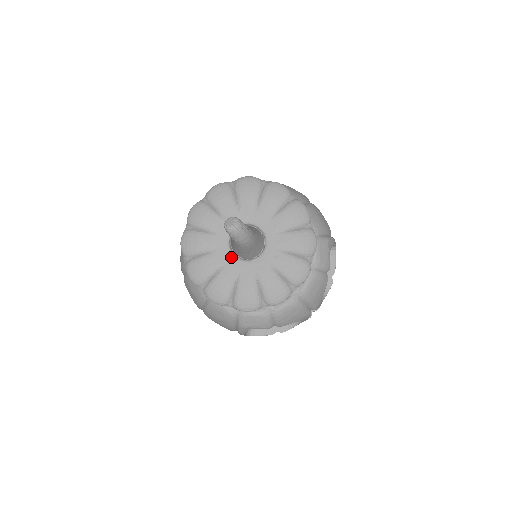
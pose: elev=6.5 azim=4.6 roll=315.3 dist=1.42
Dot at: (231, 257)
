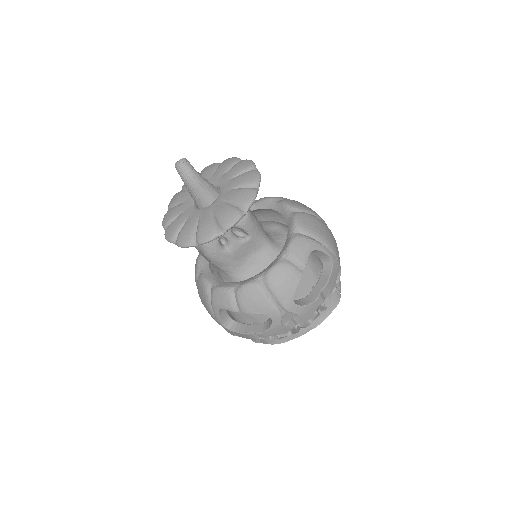
Dot at: (191, 206)
